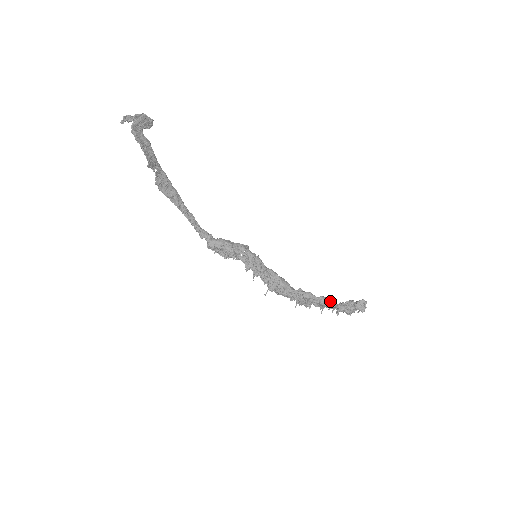
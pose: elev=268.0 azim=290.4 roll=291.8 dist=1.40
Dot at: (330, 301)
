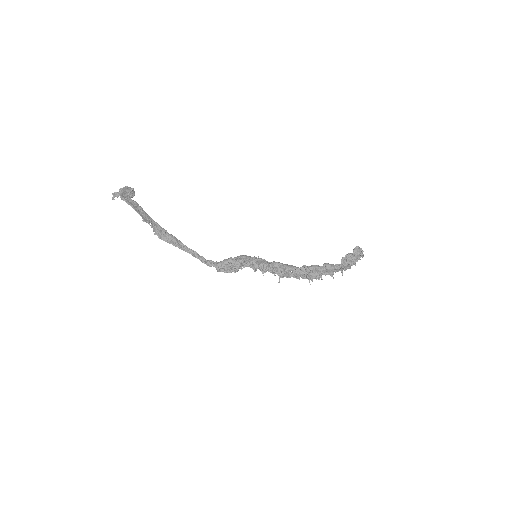
Dot at: occluded
